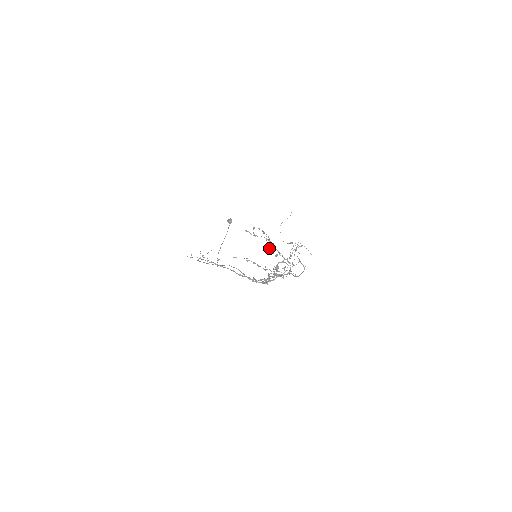
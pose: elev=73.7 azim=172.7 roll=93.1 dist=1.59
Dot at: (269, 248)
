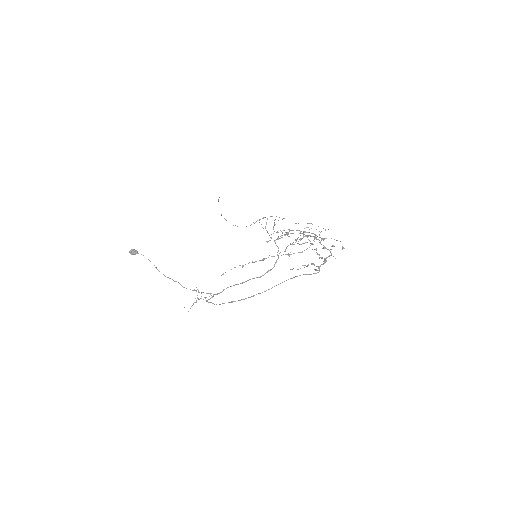
Dot at: occluded
